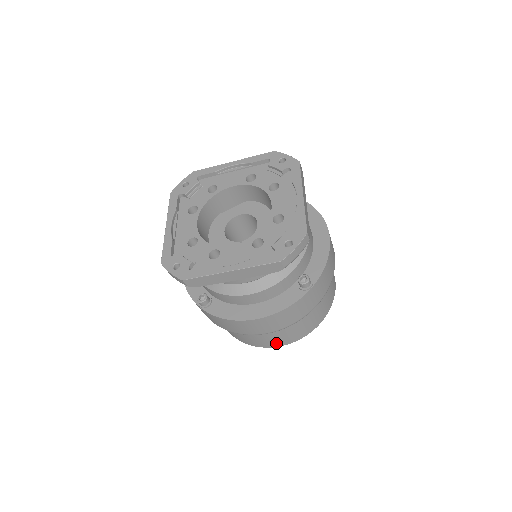
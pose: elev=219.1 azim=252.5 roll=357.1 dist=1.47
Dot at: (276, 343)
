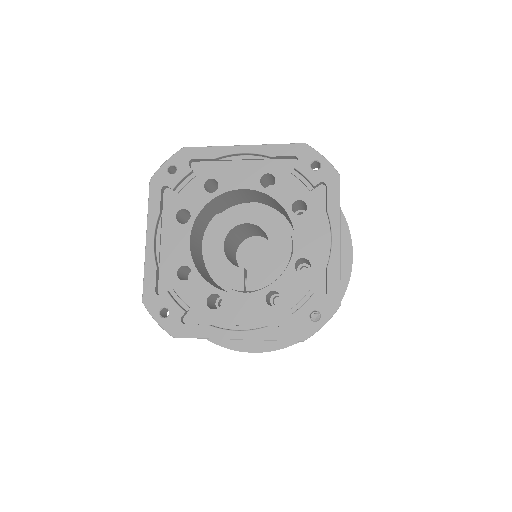
Dot at: occluded
